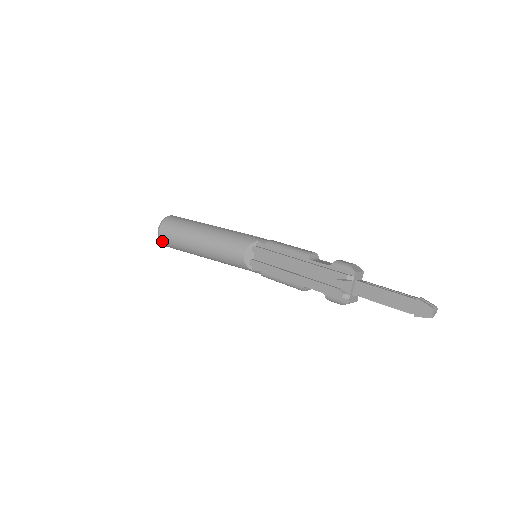
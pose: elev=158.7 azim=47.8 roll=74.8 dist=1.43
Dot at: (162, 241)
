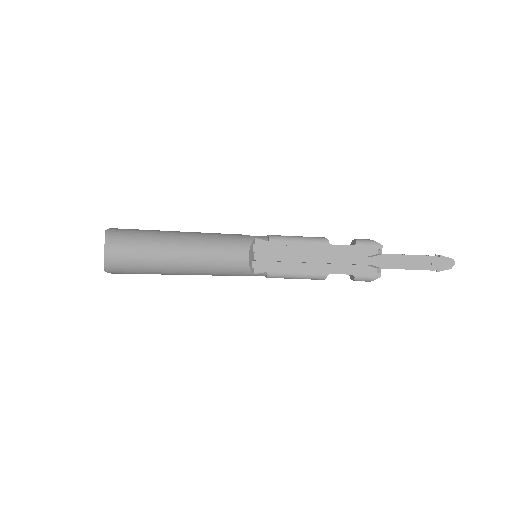
Dot at: (113, 265)
